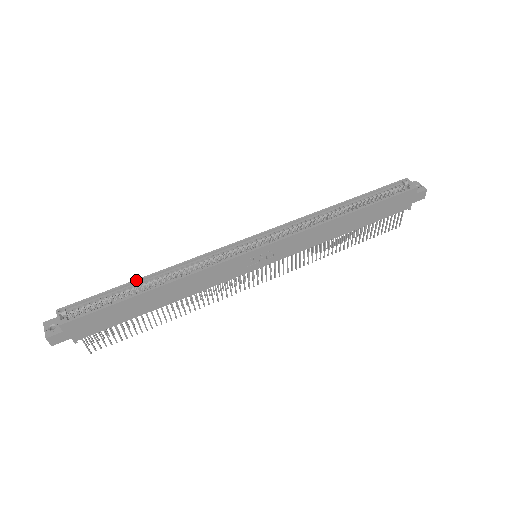
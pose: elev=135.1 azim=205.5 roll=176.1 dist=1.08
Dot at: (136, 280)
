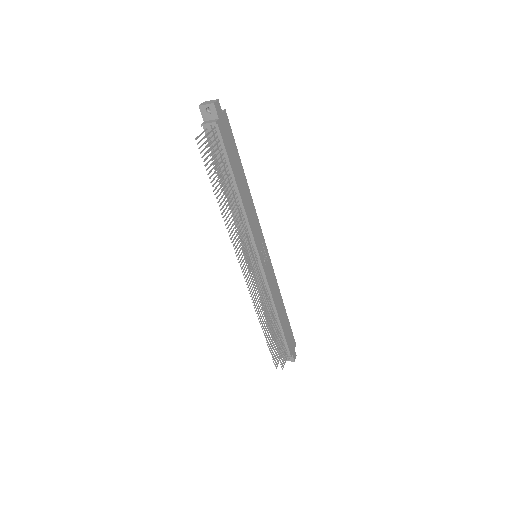
Dot at: occluded
